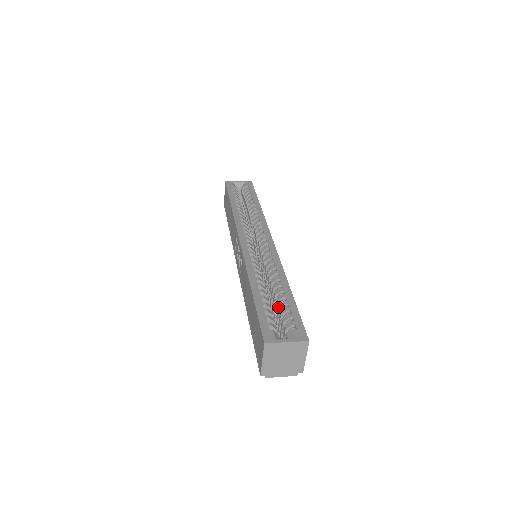
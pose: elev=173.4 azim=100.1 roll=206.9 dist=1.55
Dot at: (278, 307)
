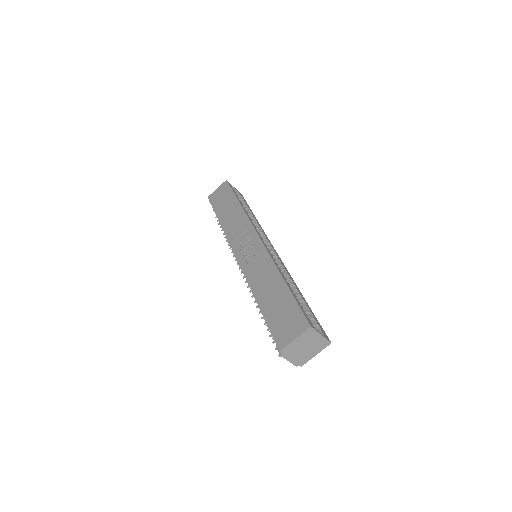
Dot at: occluded
